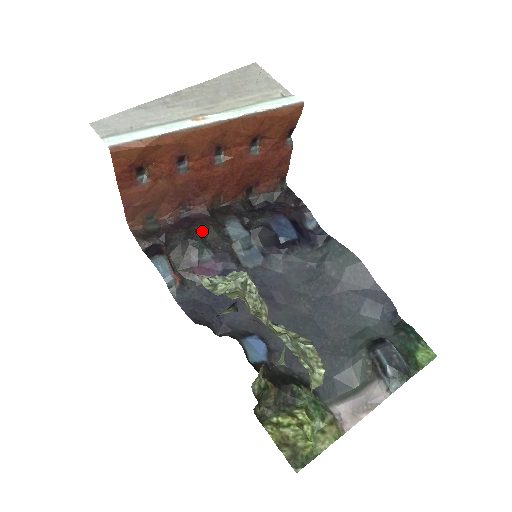
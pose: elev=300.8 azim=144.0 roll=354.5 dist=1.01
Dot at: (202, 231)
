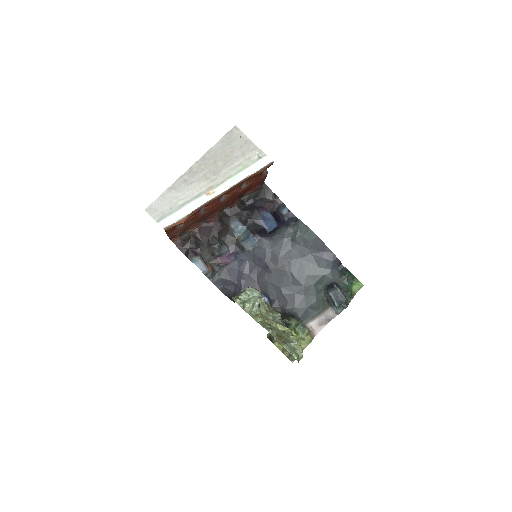
Dot at: (218, 235)
